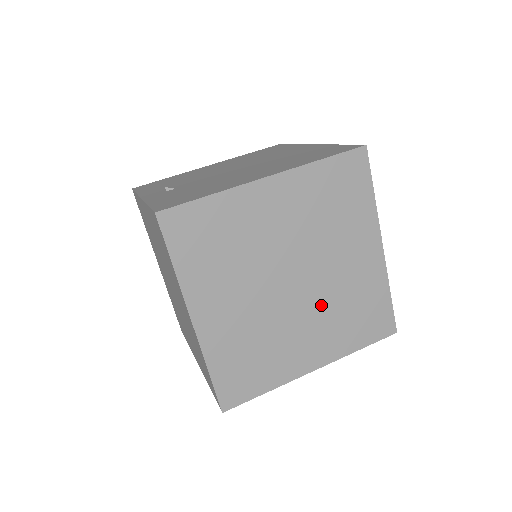
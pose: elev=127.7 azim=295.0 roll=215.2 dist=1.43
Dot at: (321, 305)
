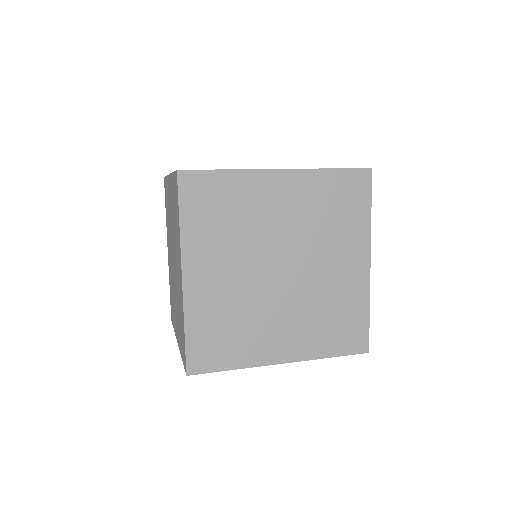
Dot at: (302, 301)
